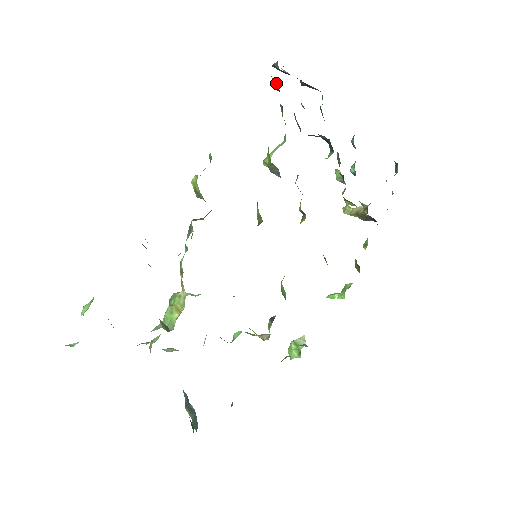
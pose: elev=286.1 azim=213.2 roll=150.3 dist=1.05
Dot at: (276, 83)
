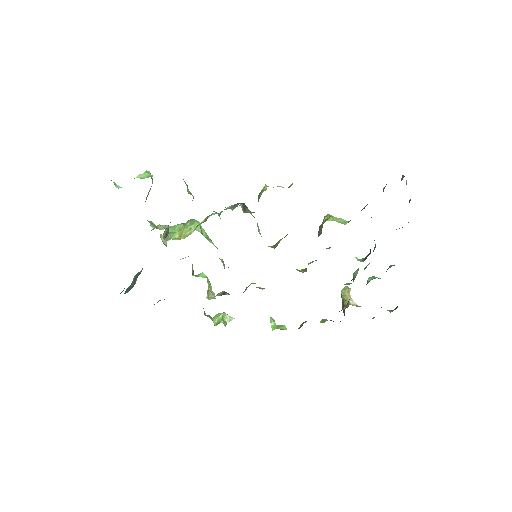
Dot at: occluded
